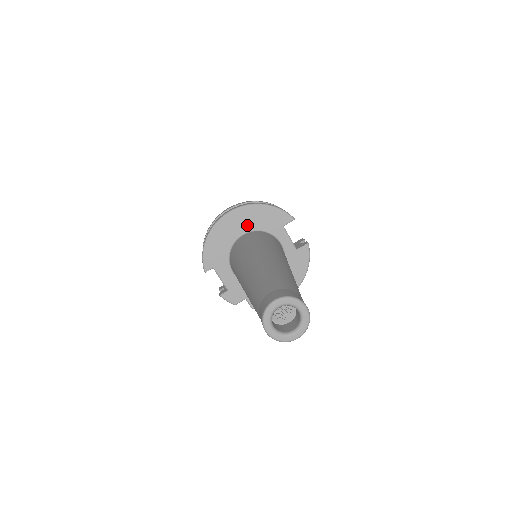
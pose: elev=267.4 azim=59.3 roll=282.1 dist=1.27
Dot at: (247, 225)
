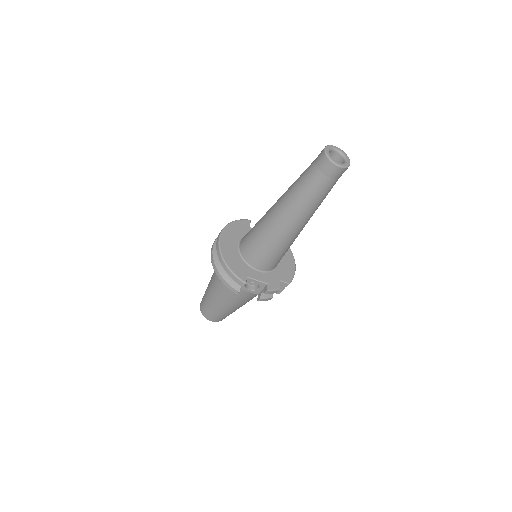
Dot at: (235, 239)
